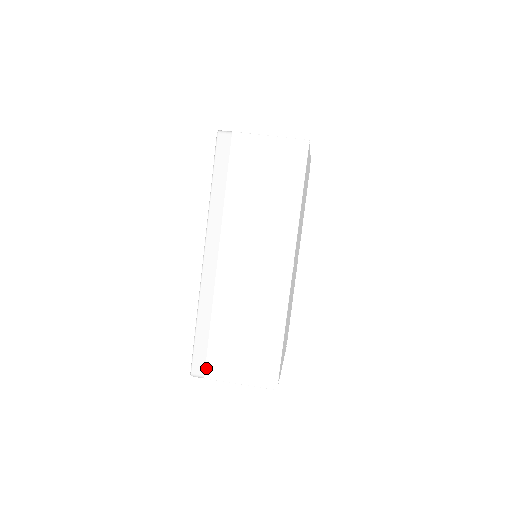
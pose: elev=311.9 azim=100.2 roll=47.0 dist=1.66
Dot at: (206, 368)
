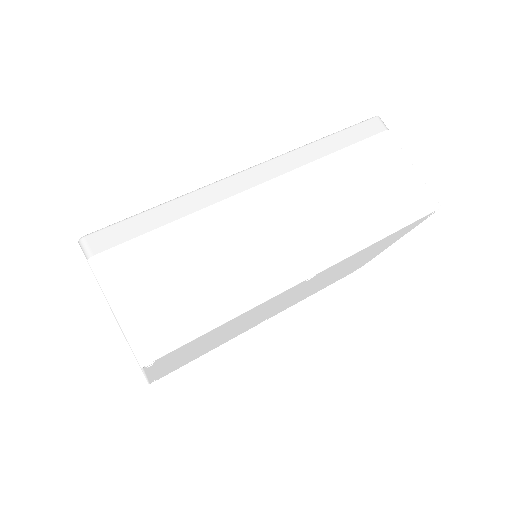
Dot at: (107, 251)
